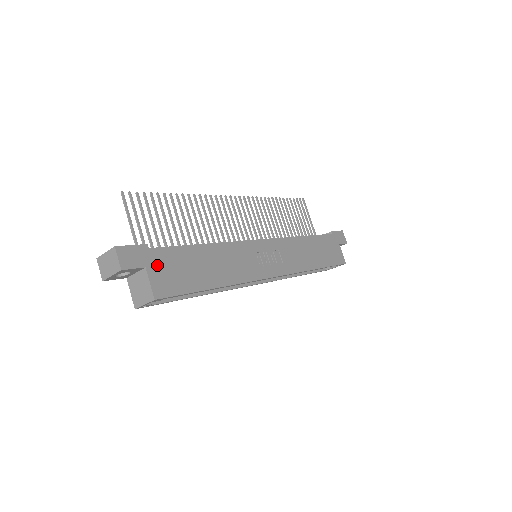
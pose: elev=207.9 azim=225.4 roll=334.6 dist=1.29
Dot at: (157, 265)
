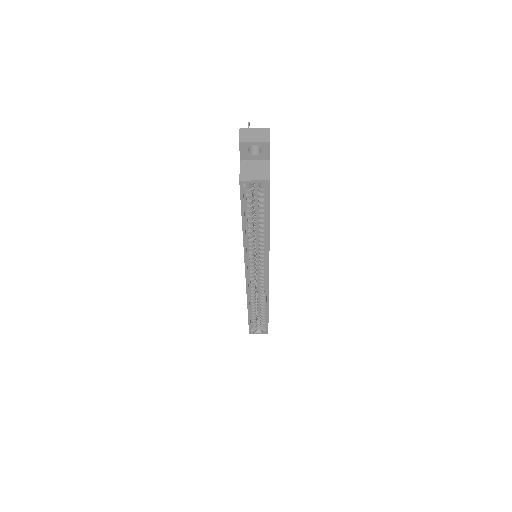
Dot at: occluded
